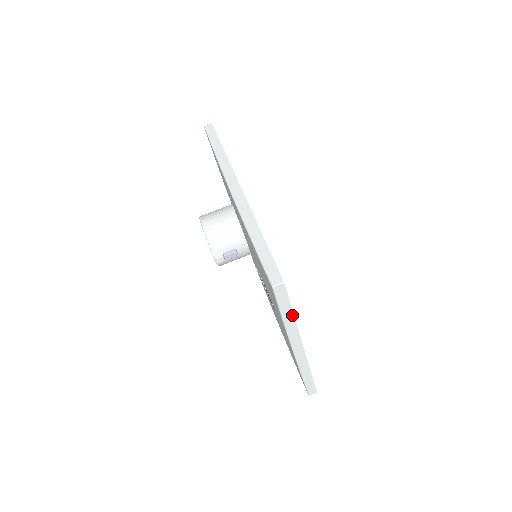
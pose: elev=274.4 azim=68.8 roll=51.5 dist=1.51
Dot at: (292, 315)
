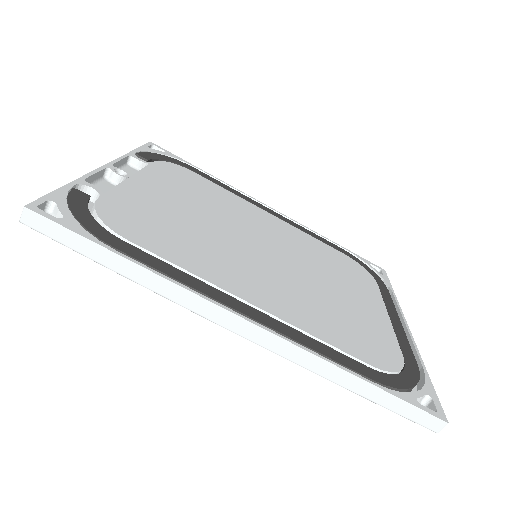
Dot at: (426, 374)
